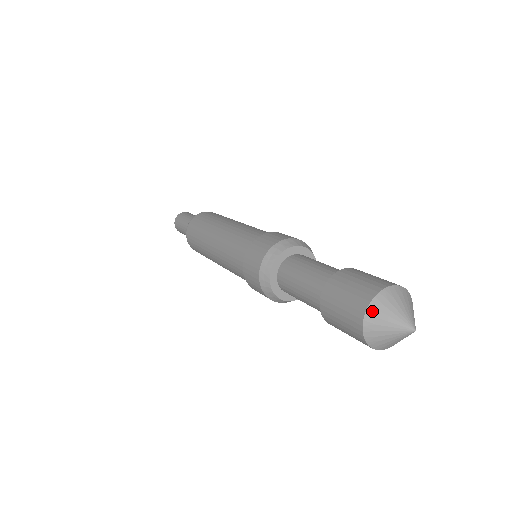
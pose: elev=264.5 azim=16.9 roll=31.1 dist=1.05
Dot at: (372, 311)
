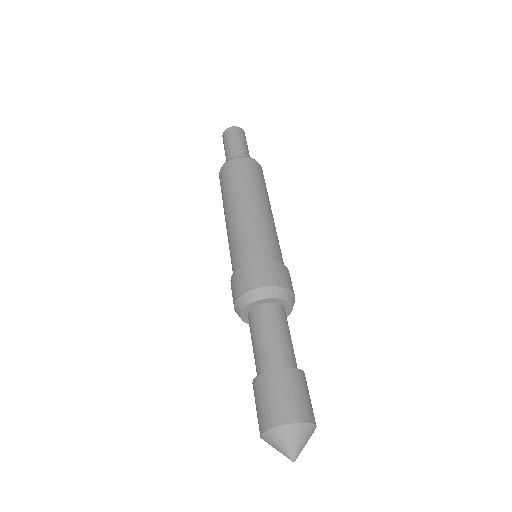
Dot at: (268, 435)
